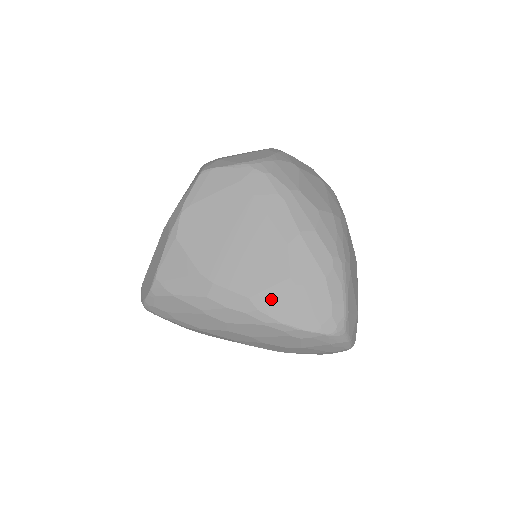
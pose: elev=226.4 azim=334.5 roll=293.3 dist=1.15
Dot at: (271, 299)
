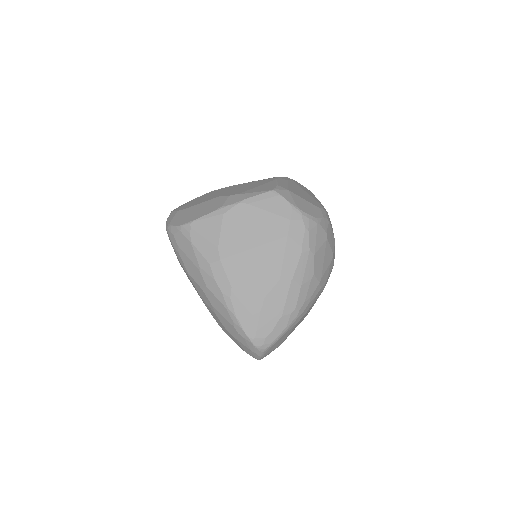
Dot at: (243, 299)
